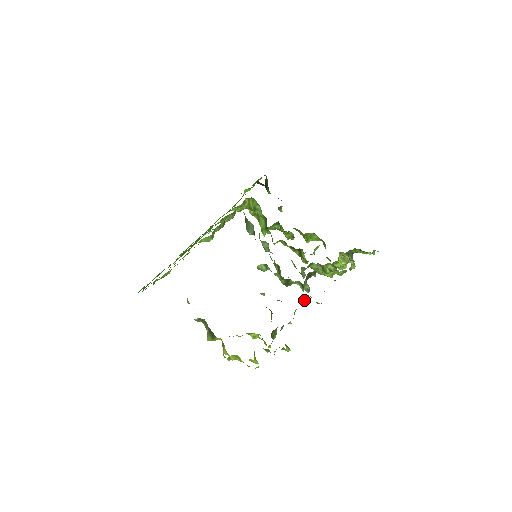
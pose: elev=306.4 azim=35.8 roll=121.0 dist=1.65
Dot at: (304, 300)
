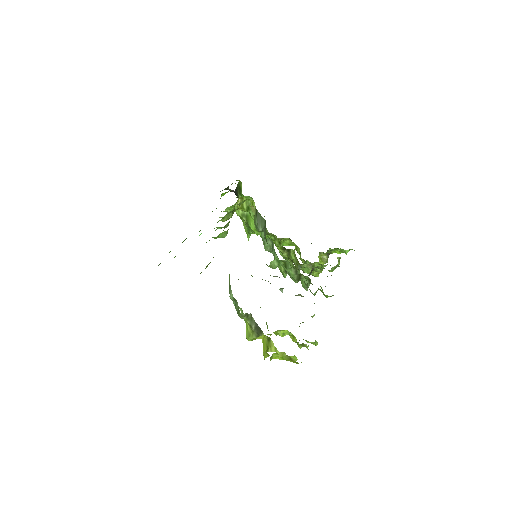
Dot at: (315, 294)
